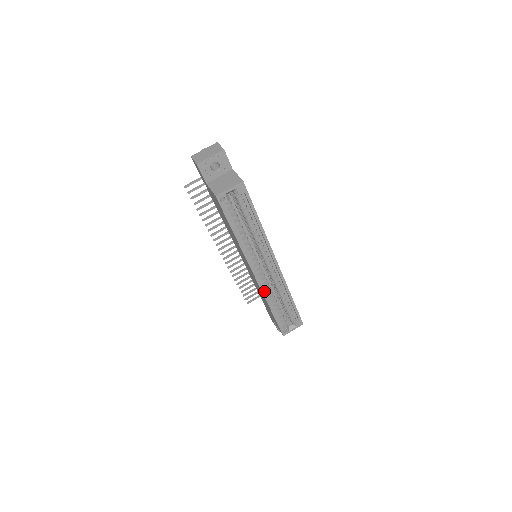
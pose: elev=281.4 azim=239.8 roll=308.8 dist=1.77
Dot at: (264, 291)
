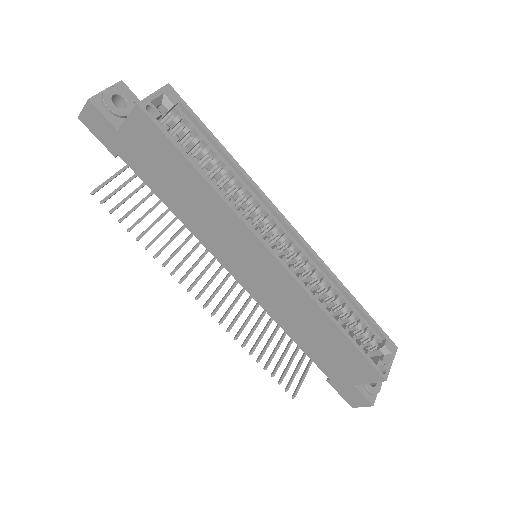
Dot at: (303, 285)
